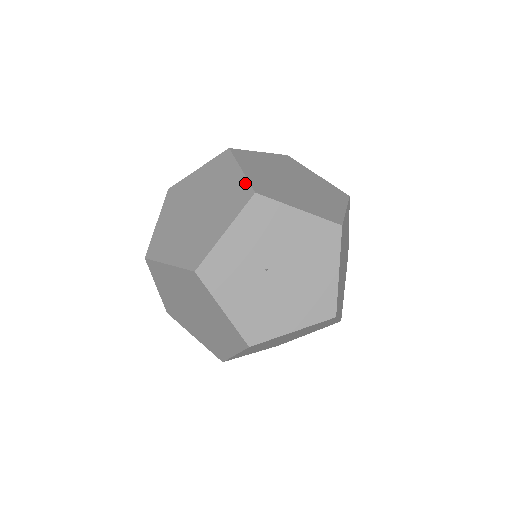
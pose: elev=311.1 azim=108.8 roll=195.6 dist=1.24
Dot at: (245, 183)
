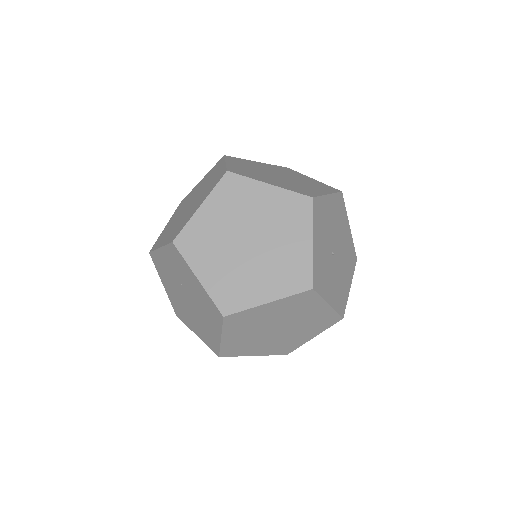
Dot at: (291, 194)
